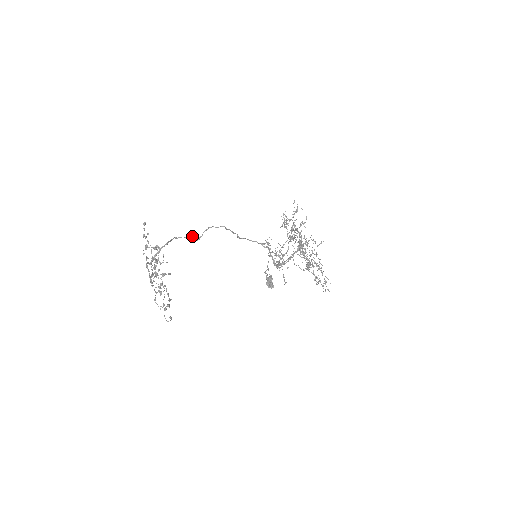
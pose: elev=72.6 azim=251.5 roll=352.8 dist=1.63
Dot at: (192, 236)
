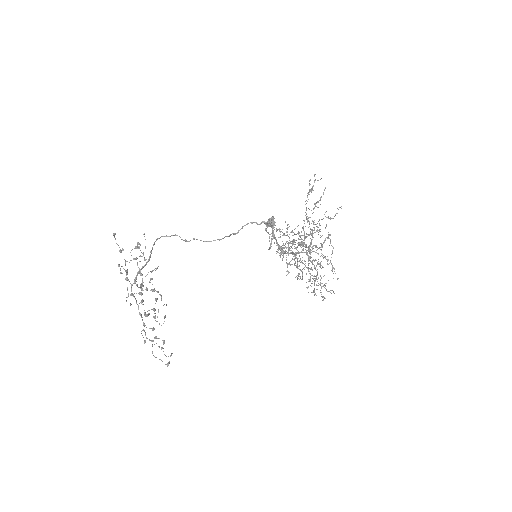
Dot at: occluded
